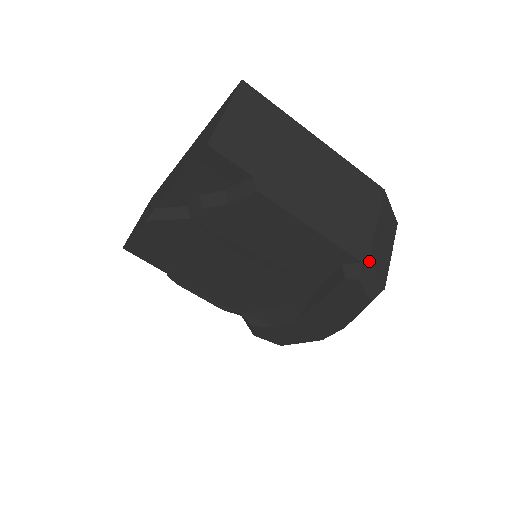
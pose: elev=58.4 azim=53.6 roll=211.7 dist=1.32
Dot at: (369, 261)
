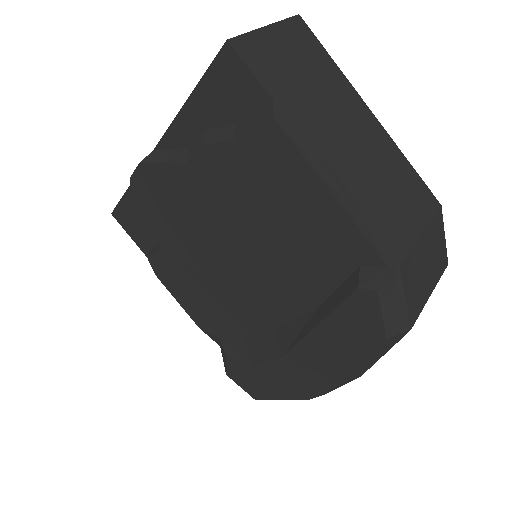
Dot at: (398, 271)
